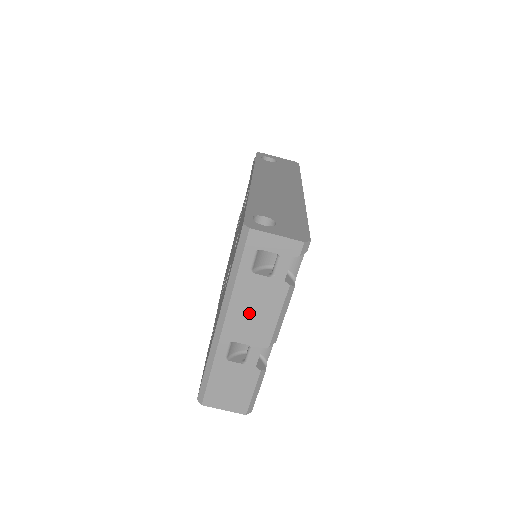
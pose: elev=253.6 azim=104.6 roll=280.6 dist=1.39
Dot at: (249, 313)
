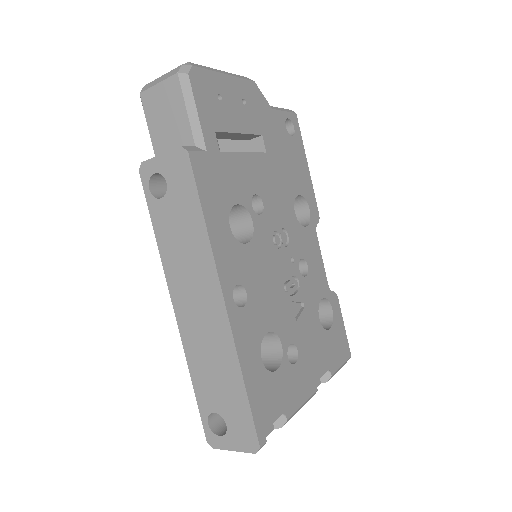
Dot at: occluded
